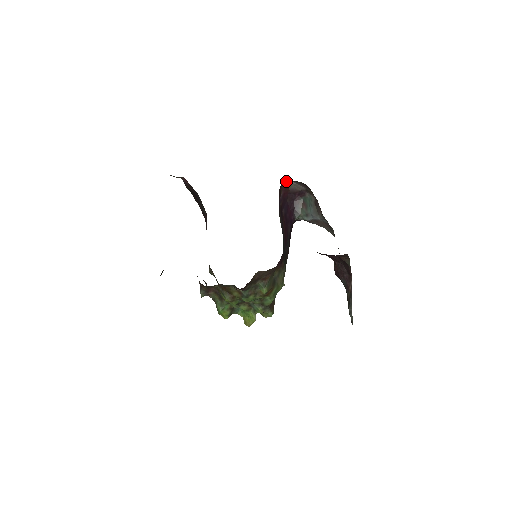
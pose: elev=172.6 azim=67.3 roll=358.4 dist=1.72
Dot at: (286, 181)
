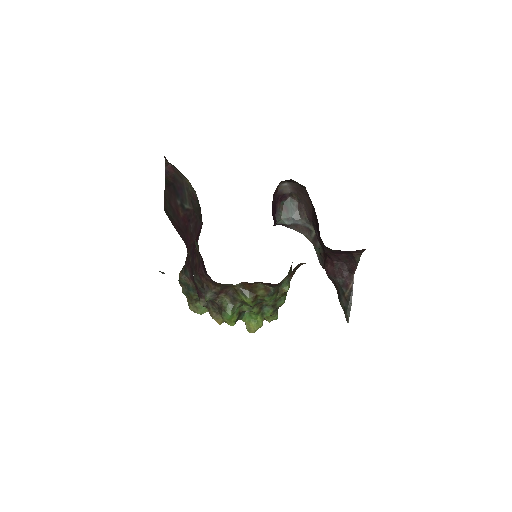
Dot at: (286, 180)
